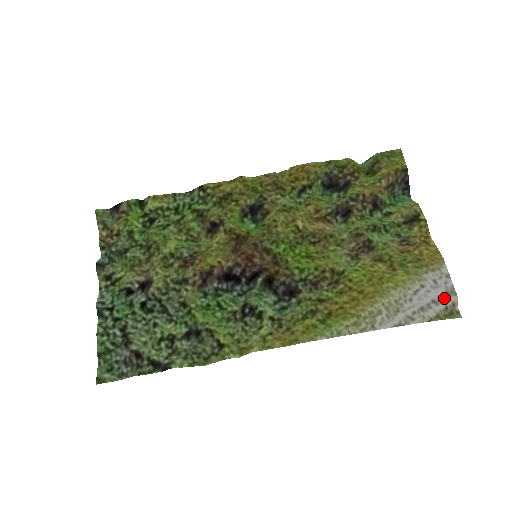
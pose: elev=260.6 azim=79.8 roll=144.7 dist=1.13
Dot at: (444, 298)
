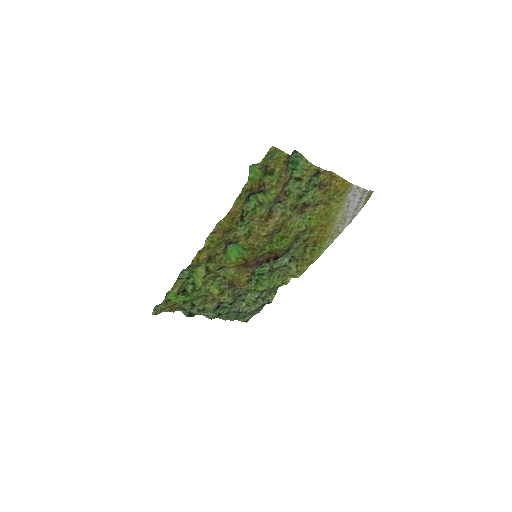
Dot at: (363, 197)
